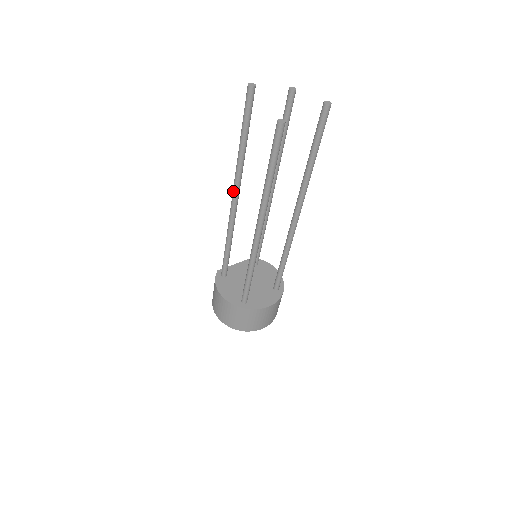
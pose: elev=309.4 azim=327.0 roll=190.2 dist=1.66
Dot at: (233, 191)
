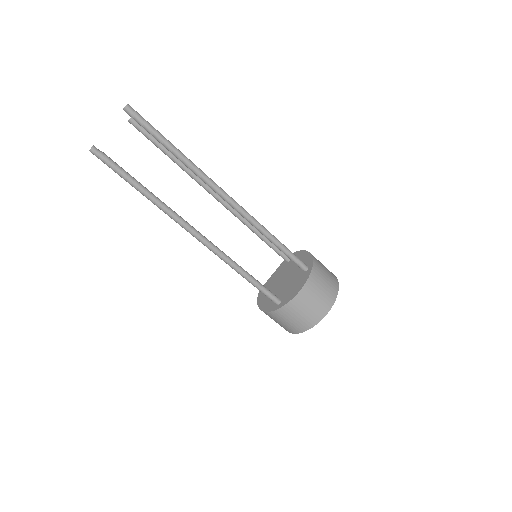
Dot at: occluded
